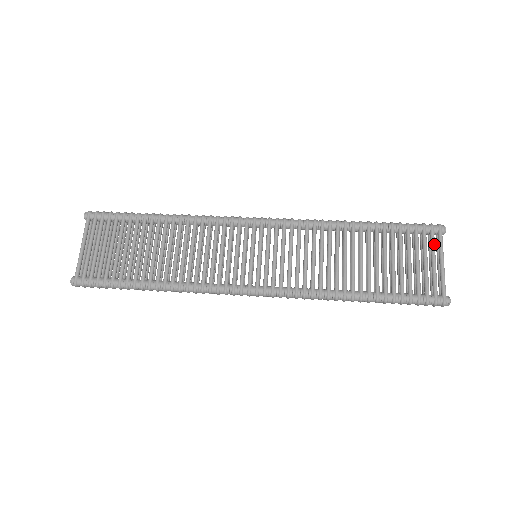
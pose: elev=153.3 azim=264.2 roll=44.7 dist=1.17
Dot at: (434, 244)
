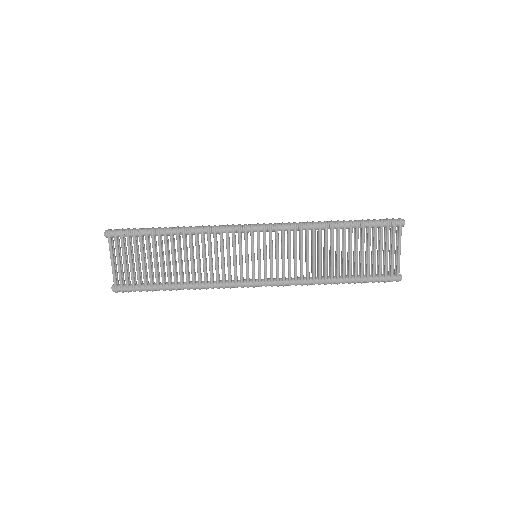
Dot at: occluded
